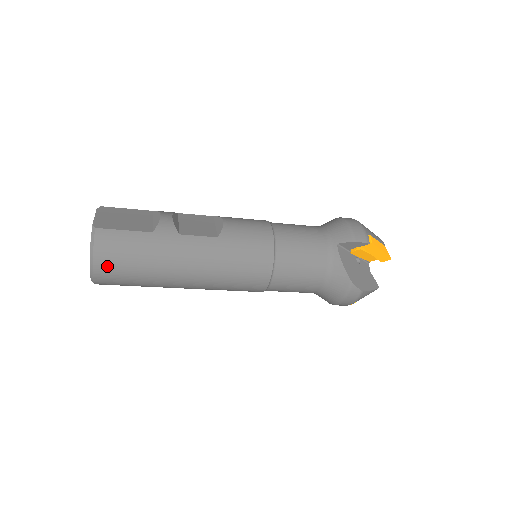
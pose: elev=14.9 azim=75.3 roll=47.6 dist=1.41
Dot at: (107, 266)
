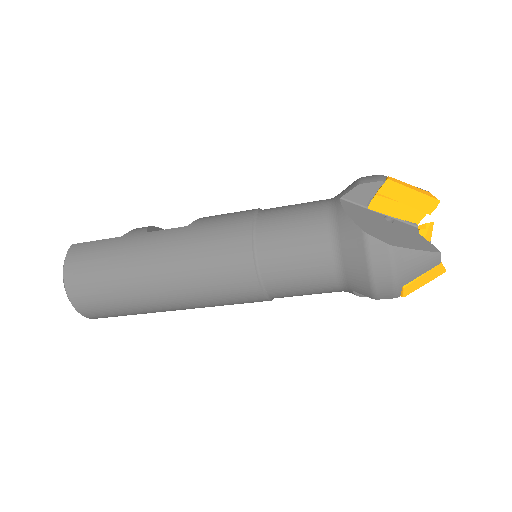
Dot at: (76, 278)
